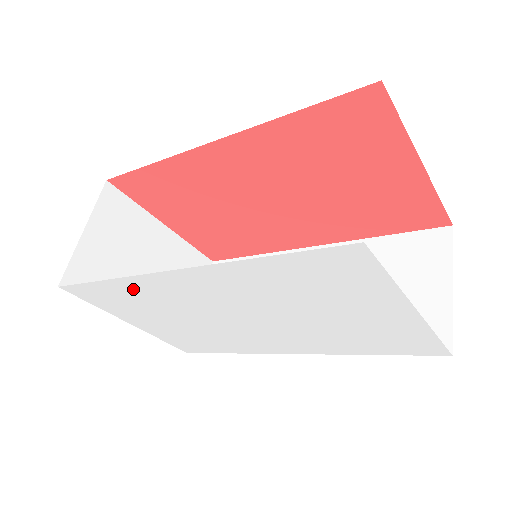
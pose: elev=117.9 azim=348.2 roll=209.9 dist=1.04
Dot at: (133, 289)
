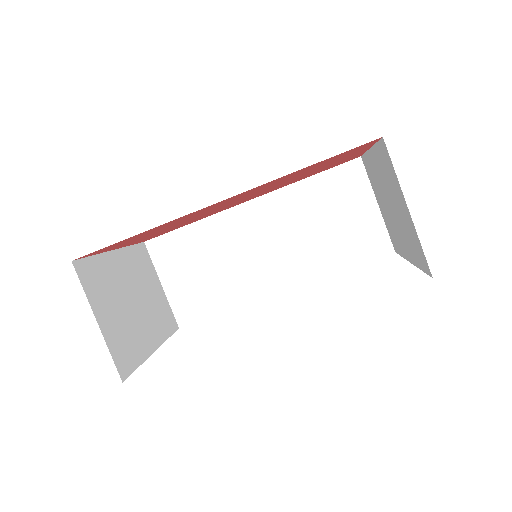
Dot at: occluded
